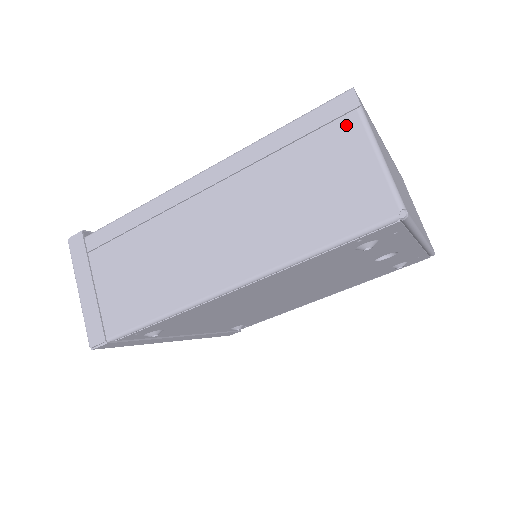
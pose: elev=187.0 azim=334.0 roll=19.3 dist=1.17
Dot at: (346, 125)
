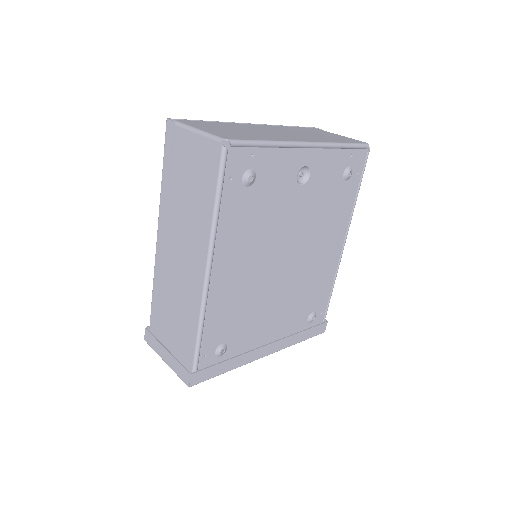
Dot at: (178, 137)
